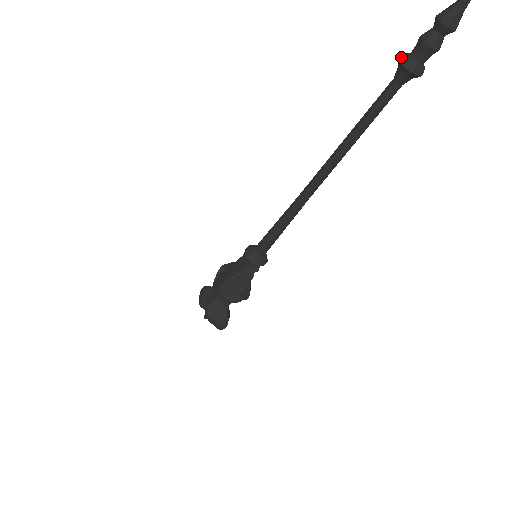
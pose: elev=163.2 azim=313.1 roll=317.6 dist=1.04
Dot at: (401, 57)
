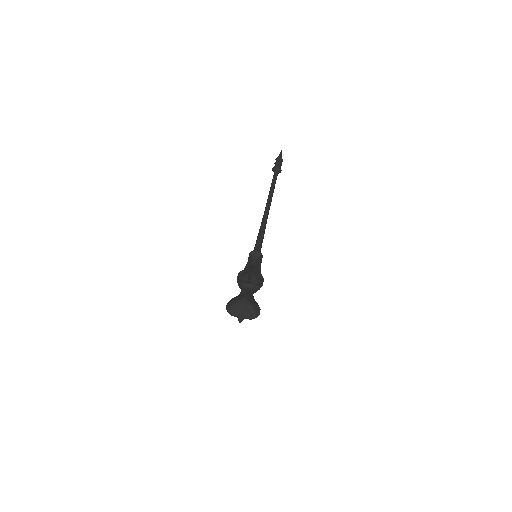
Dot at: (274, 166)
